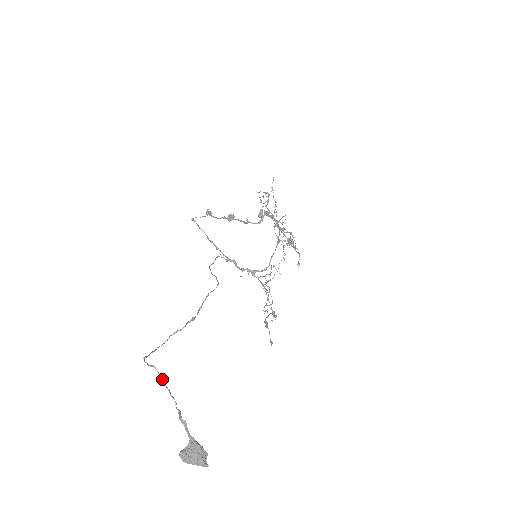
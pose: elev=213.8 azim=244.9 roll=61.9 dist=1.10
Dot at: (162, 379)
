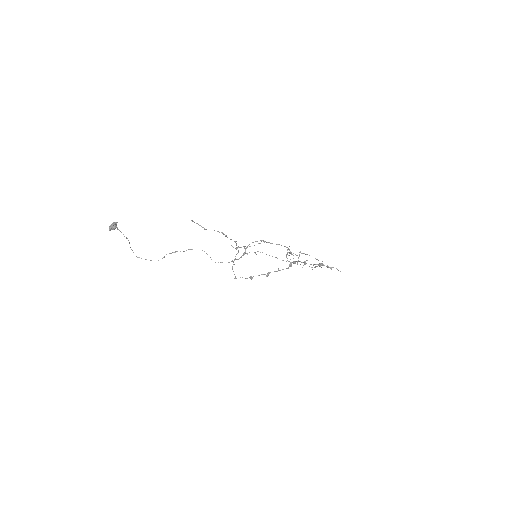
Dot at: (129, 242)
